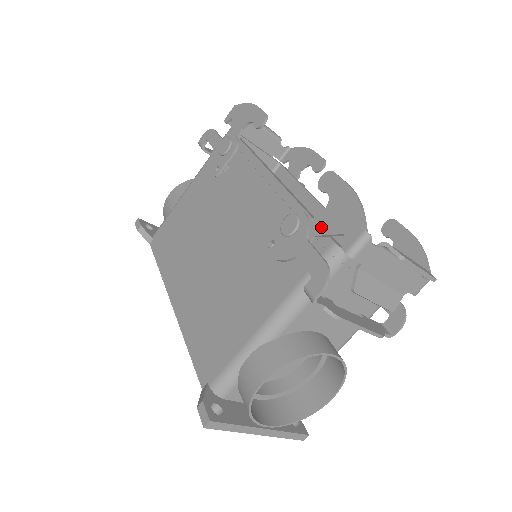
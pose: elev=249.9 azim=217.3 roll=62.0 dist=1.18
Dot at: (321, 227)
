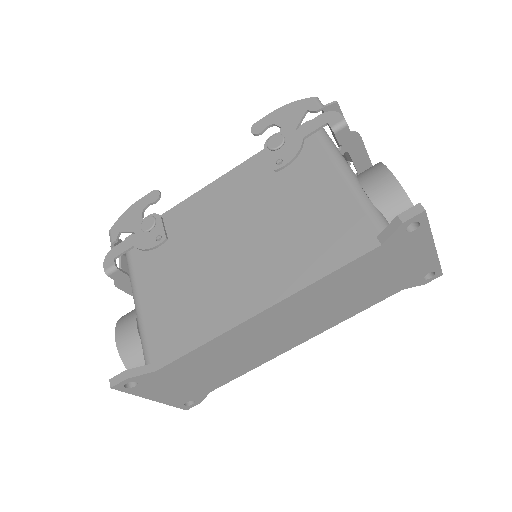
Dot at: (290, 127)
